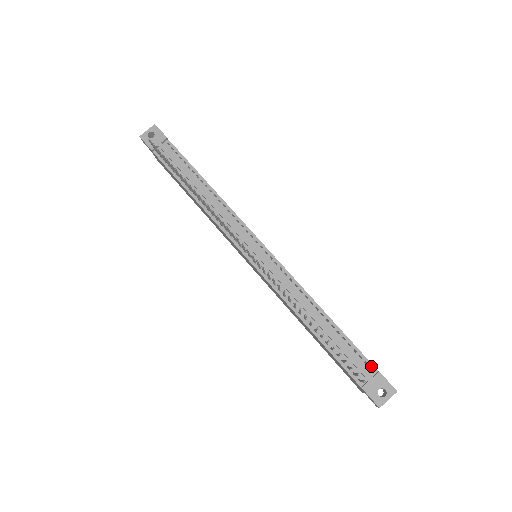
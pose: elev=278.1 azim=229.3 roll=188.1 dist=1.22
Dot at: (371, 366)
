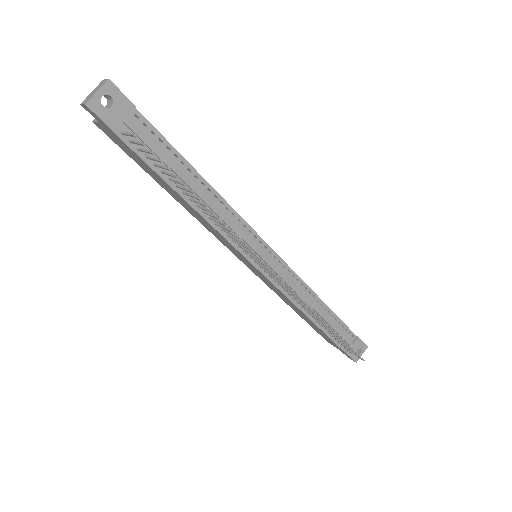
Dot at: (352, 334)
